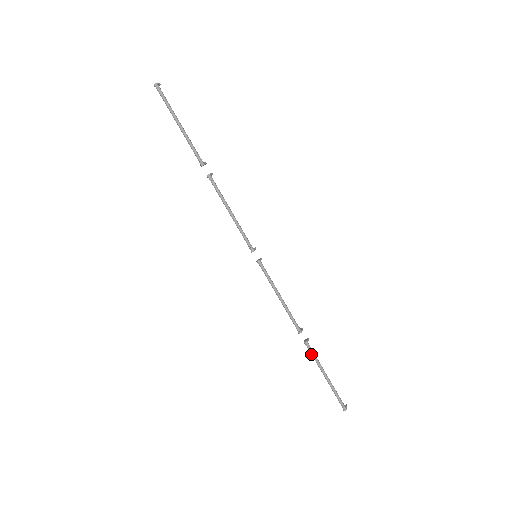
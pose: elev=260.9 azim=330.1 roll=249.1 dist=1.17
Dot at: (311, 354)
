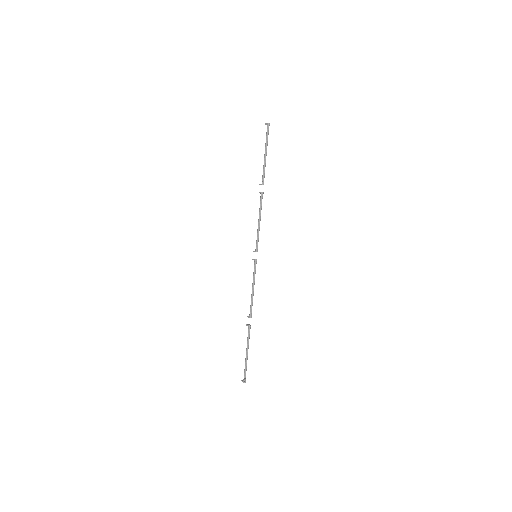
Dot at: (248, 335)
